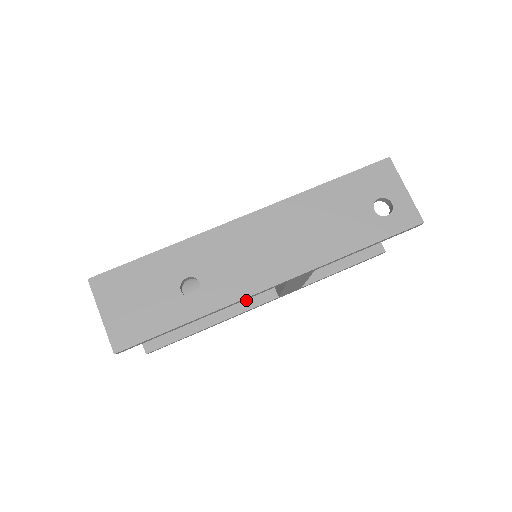
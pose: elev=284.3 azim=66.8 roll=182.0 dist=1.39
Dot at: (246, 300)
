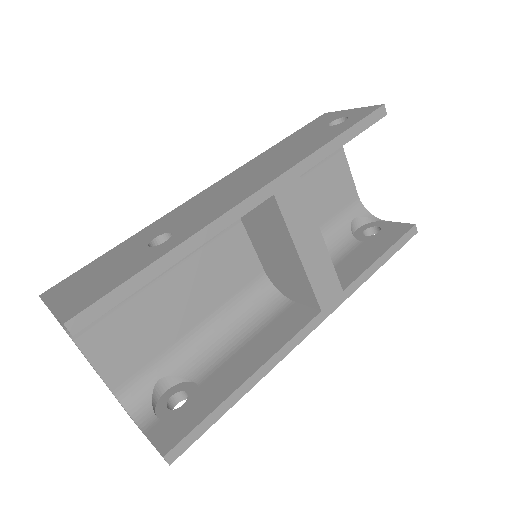
Dot at: (282, 334)
